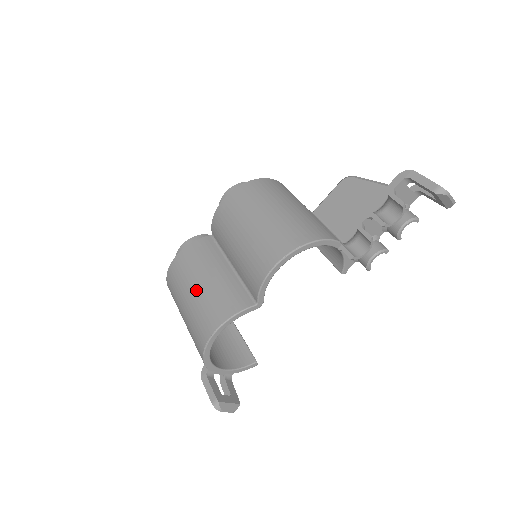
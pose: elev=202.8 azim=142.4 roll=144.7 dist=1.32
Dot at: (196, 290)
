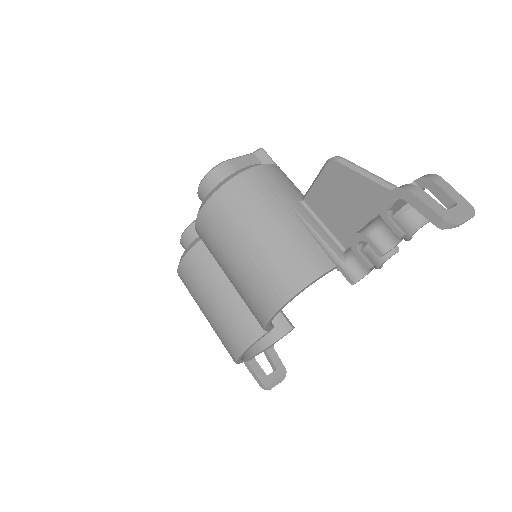
Dot at: (208, 311)
